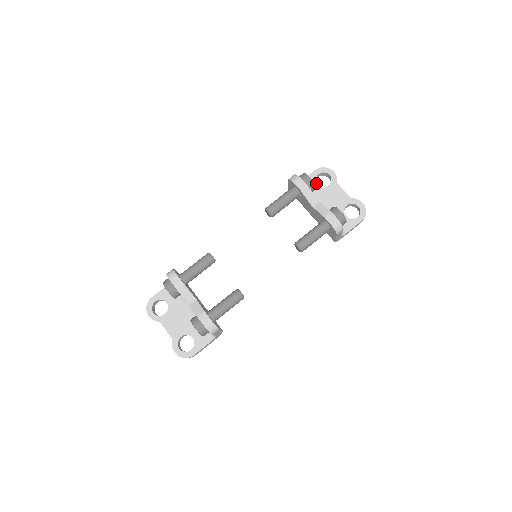
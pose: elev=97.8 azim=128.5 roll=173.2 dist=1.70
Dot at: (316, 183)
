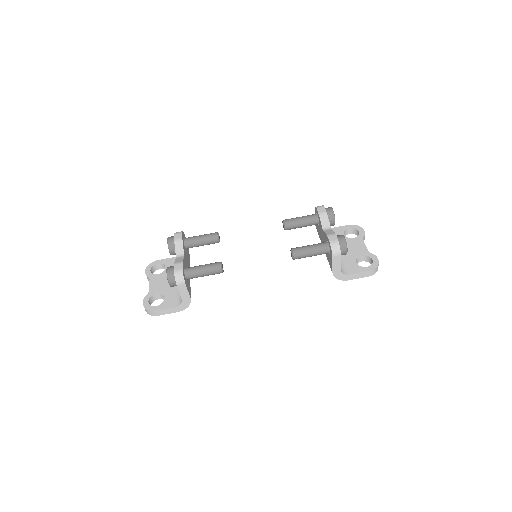
Dot at: (344, 233)
